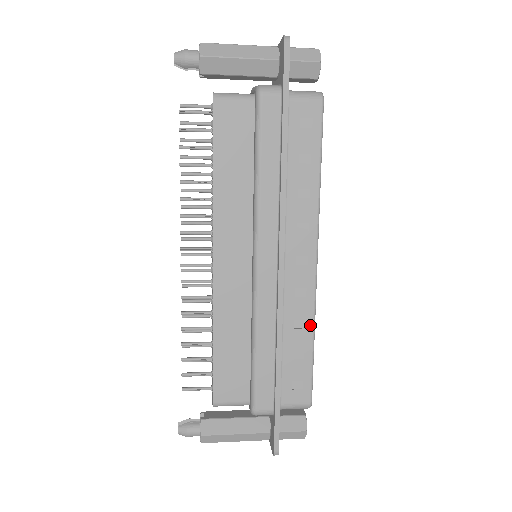
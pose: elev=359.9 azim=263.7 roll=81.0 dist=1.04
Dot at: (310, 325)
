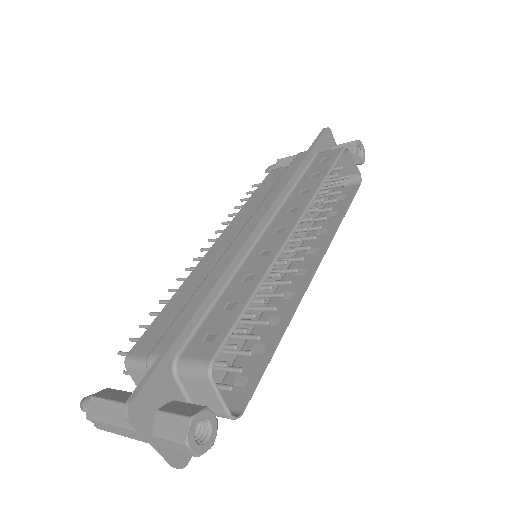
Dot at: (259, 278)
